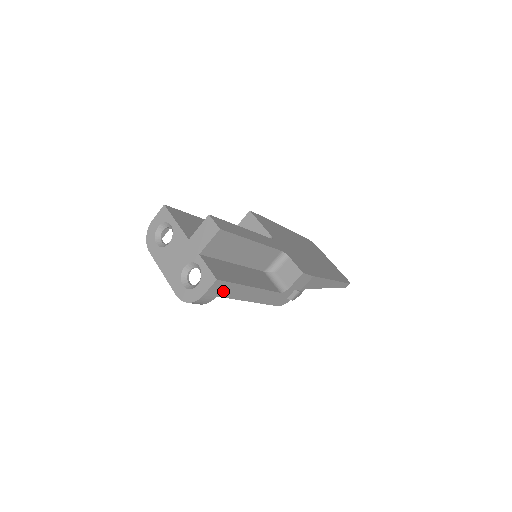
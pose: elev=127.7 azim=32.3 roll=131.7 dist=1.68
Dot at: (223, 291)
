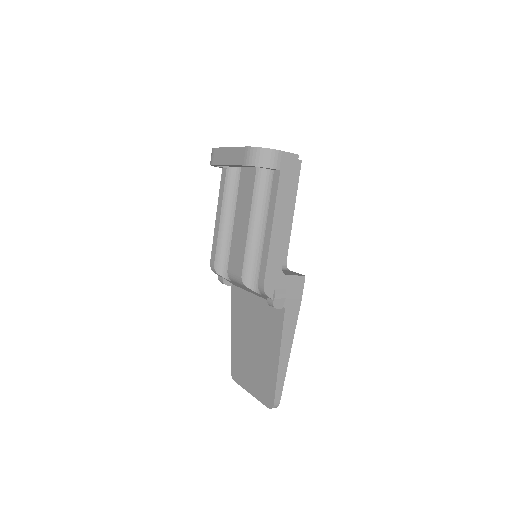
Dot at: (286, 175)
